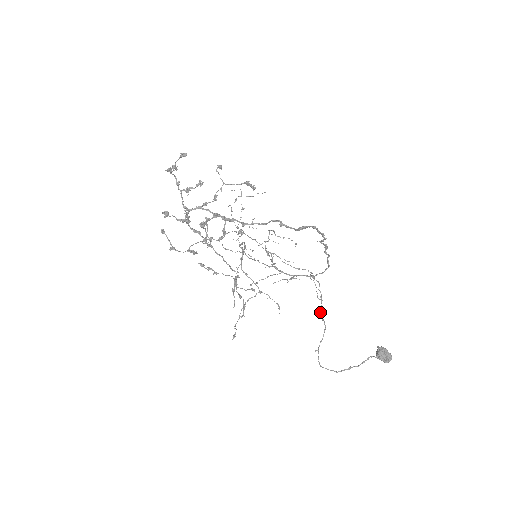
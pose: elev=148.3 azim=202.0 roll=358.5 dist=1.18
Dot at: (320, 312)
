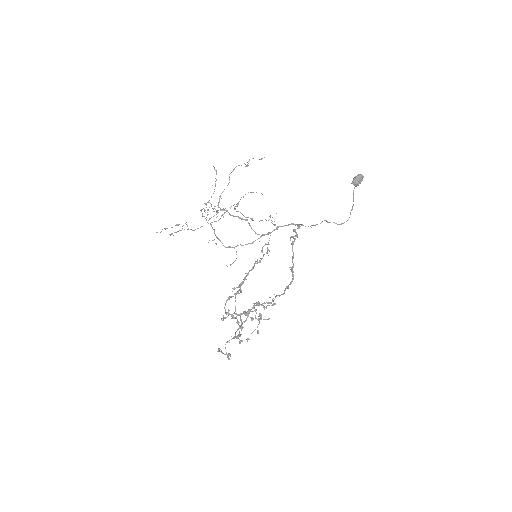
Dot at: occluded
